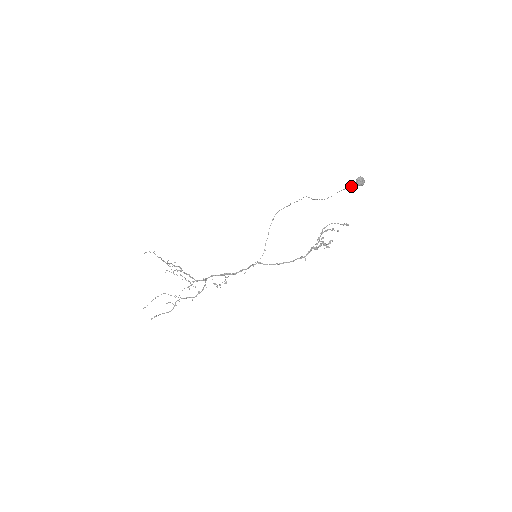
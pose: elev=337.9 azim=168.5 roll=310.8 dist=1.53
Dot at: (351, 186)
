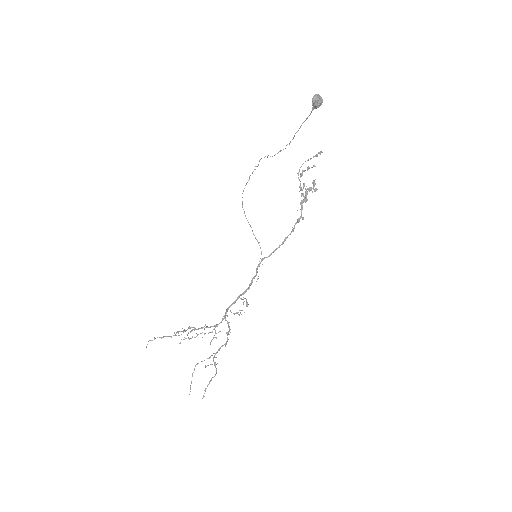
Dot at: (310, 113)
